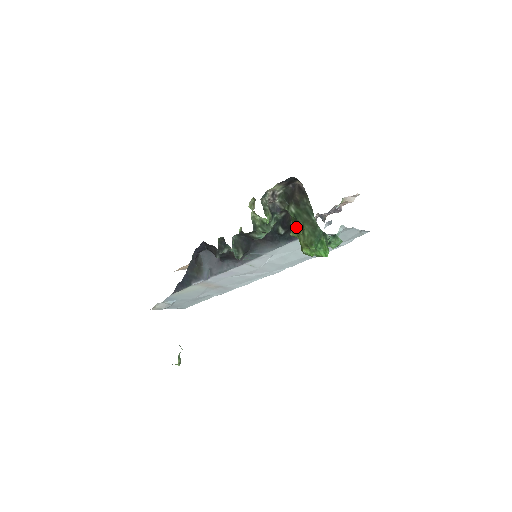
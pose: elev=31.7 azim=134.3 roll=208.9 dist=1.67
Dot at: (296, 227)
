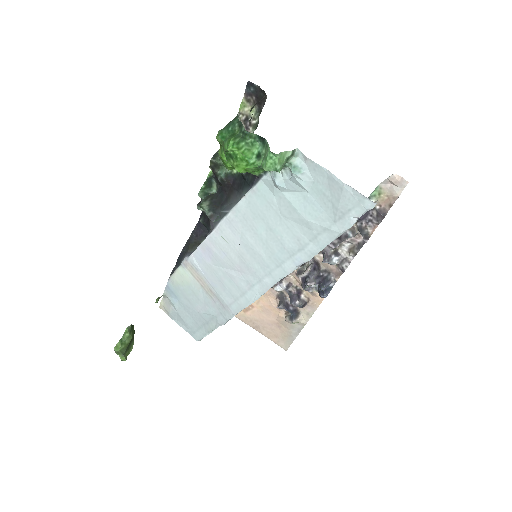
Dot at: occluded
